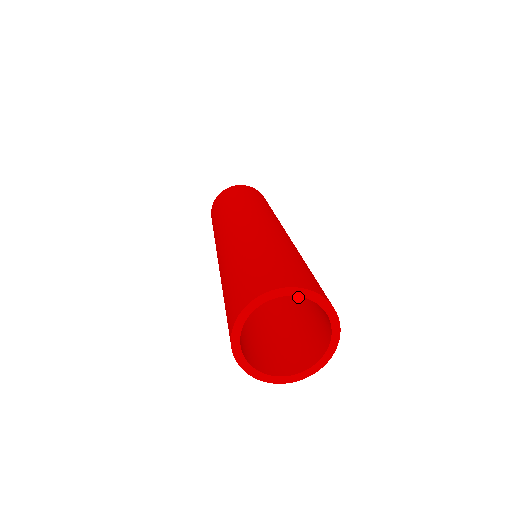
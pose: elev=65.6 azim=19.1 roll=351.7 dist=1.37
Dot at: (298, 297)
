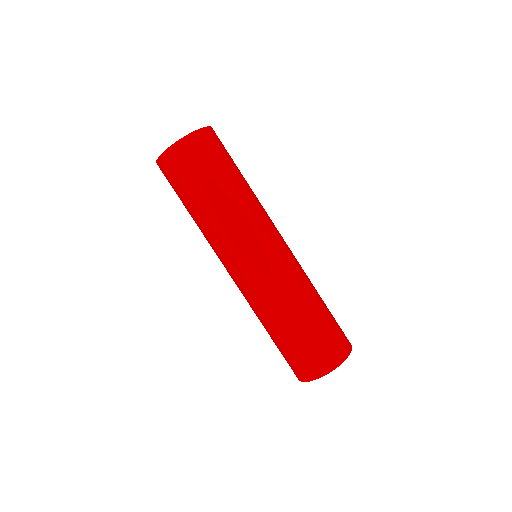
Dot at: occluded
